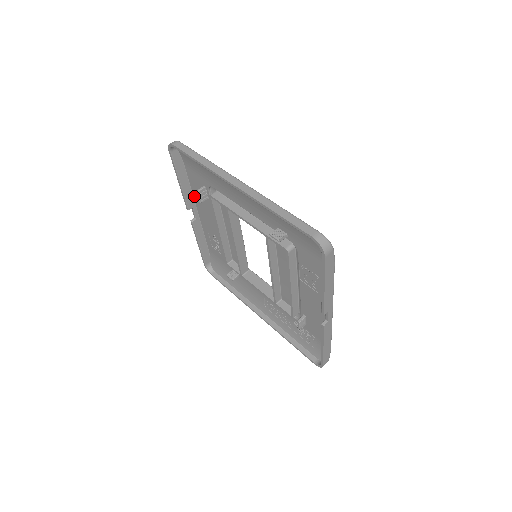
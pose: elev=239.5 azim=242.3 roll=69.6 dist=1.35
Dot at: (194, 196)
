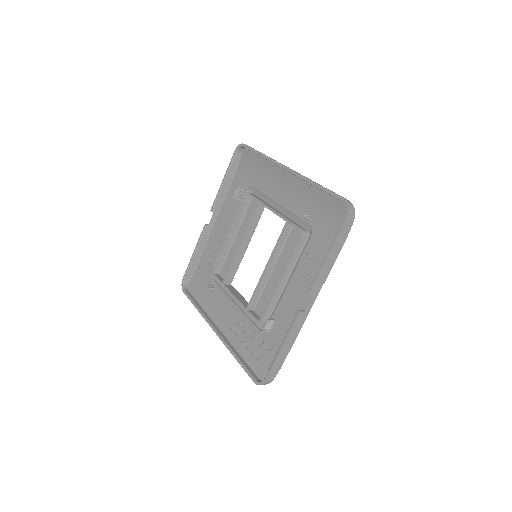
Dot at: (224, 203)
